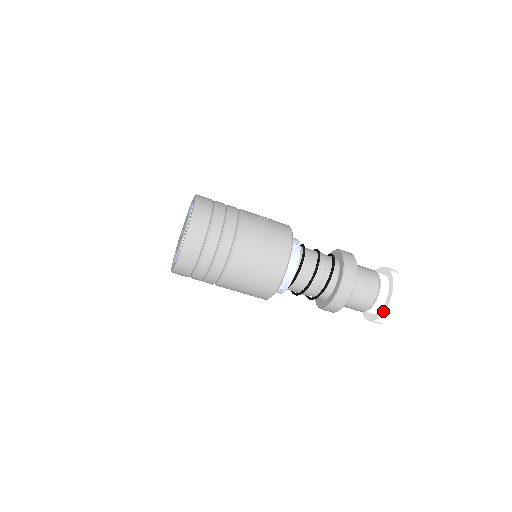
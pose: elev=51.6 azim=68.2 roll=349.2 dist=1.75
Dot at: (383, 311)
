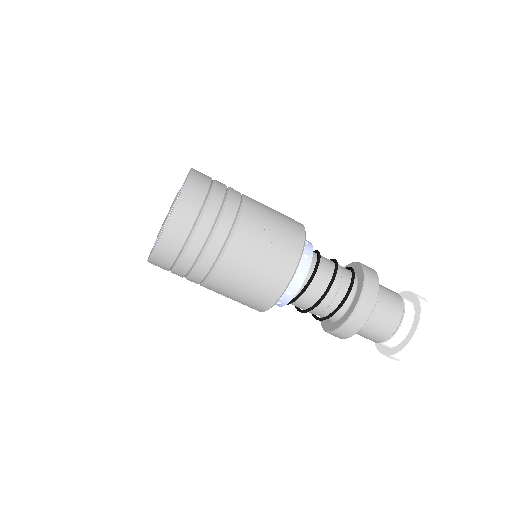
Dot at: (386, 353)
